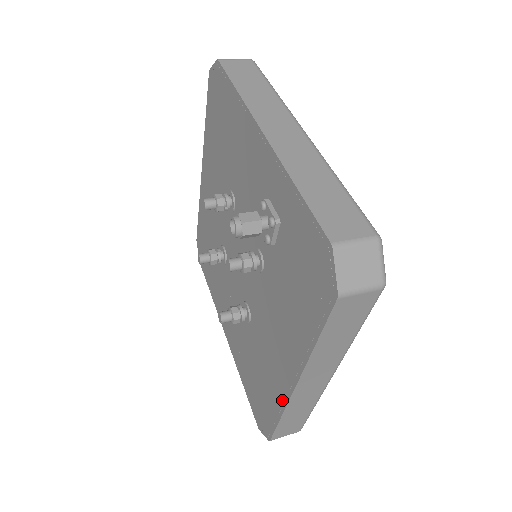
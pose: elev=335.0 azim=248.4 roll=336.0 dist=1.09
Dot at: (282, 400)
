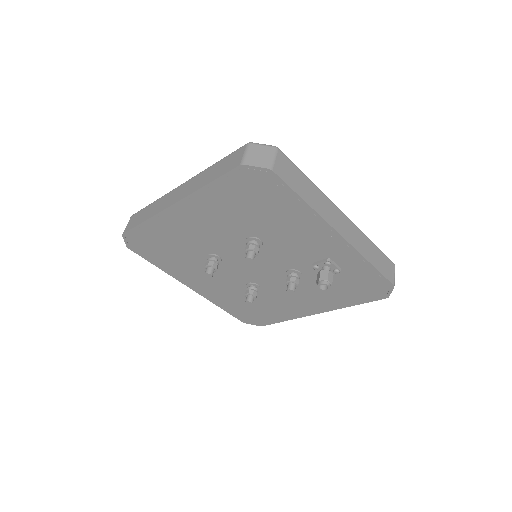
Dot at: (295, 316)
